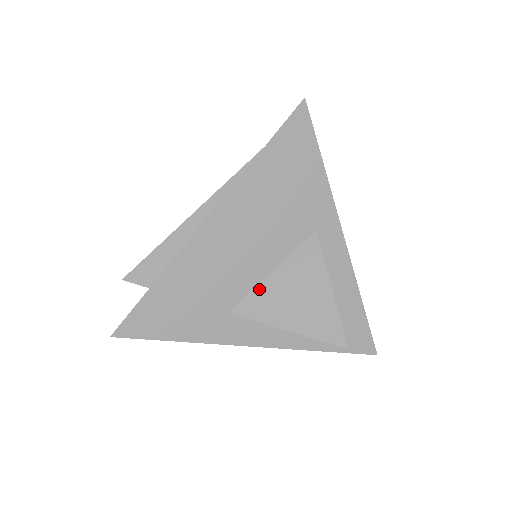
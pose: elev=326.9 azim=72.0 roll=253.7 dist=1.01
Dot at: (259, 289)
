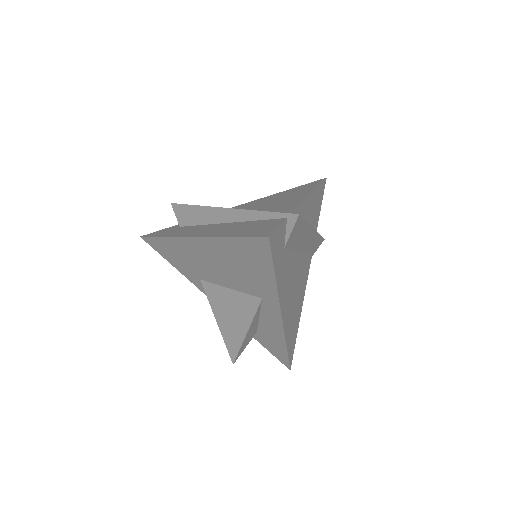
Dot at: (218, 288)
